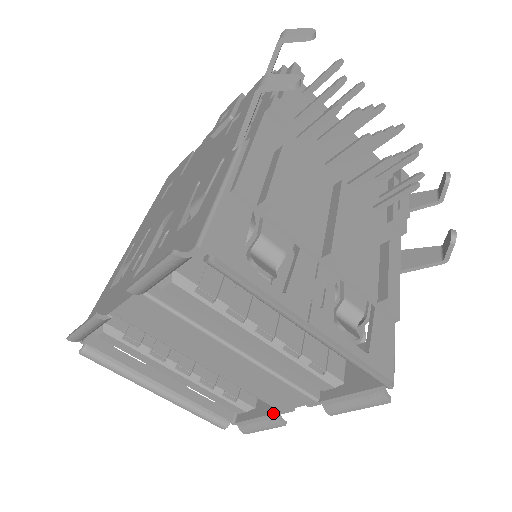
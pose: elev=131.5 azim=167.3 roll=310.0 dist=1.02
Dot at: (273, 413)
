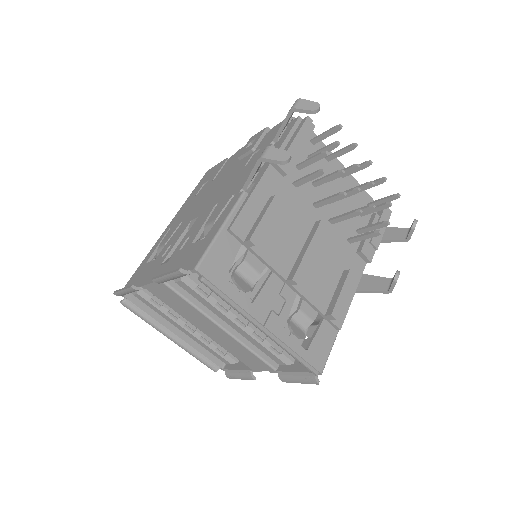
Dot at: (248, 370)
